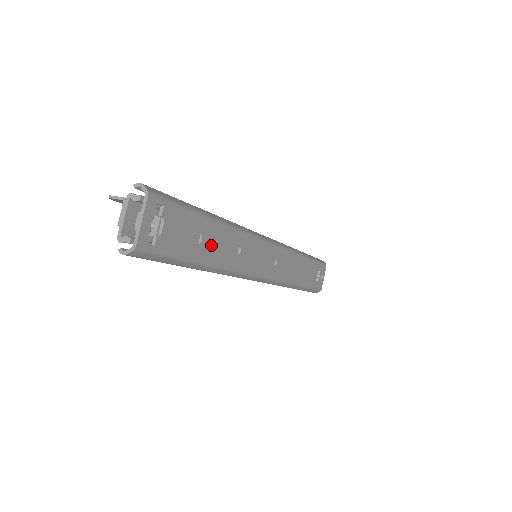
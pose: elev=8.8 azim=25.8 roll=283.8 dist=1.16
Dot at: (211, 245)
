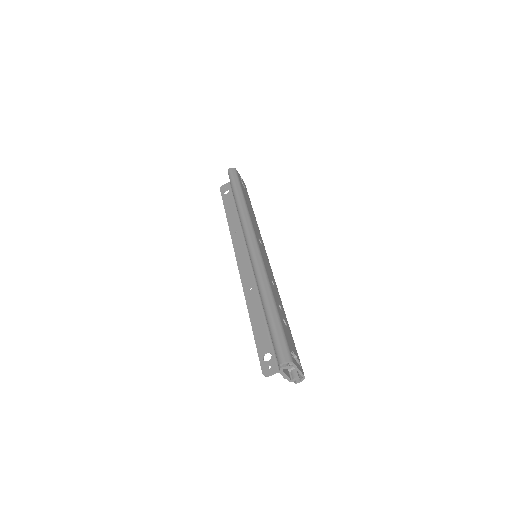
Dot at: (281, 311)
